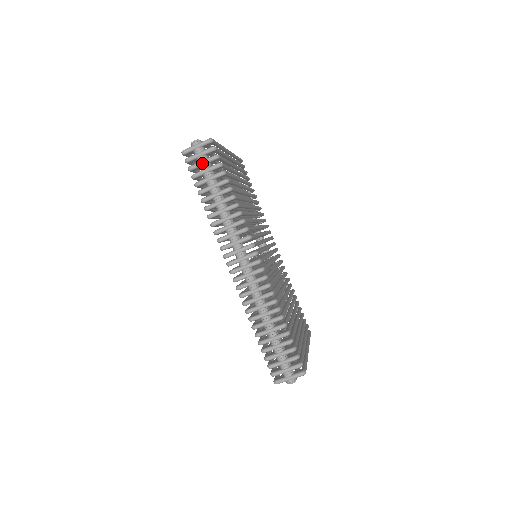
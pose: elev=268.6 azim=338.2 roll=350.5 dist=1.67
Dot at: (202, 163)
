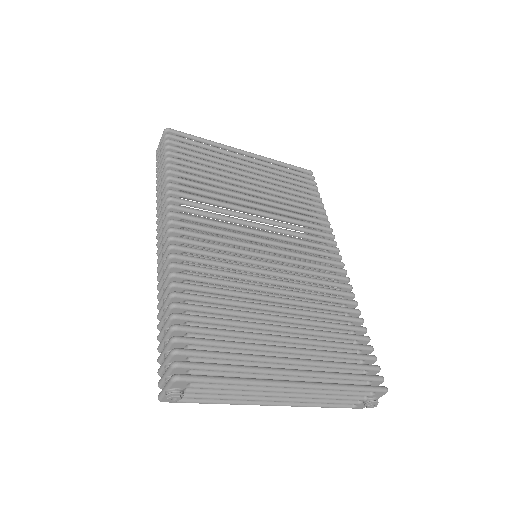
Dot at: (160, 154)
